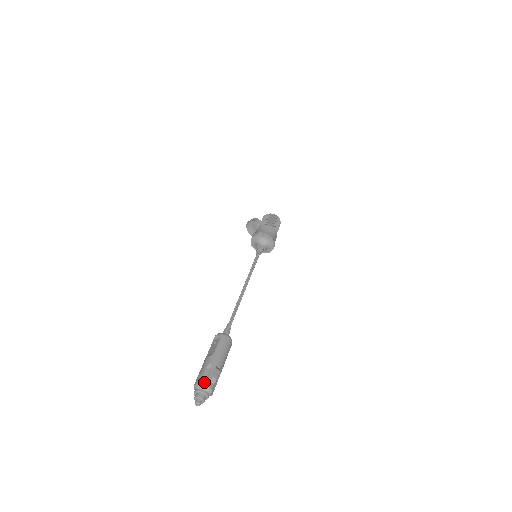
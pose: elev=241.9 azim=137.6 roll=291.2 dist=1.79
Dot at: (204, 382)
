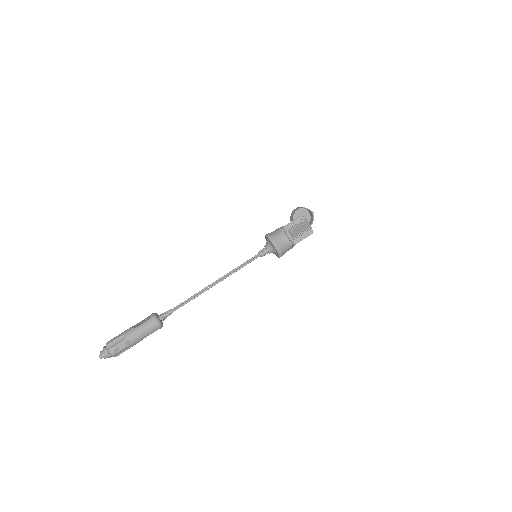
Dot at: (111, 346)
